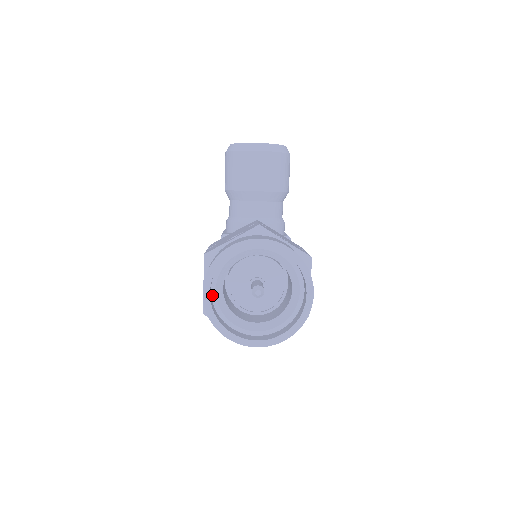
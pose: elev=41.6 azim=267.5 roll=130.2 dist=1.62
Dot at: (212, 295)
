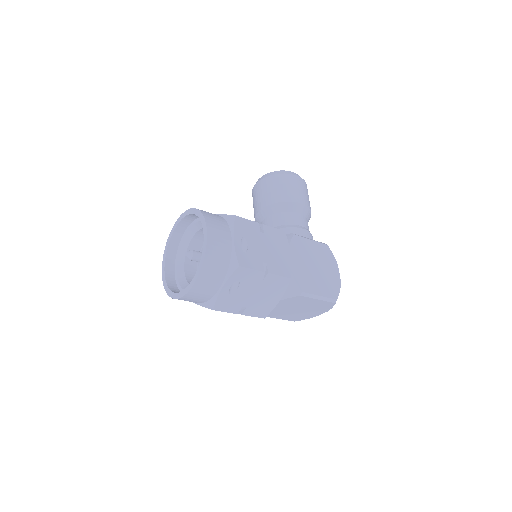
Dot at: (175, 274)
